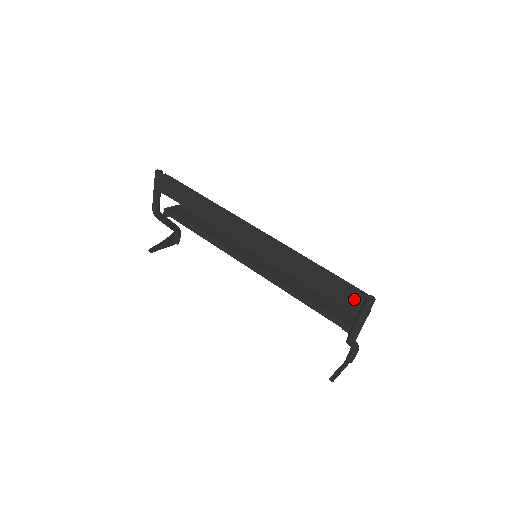
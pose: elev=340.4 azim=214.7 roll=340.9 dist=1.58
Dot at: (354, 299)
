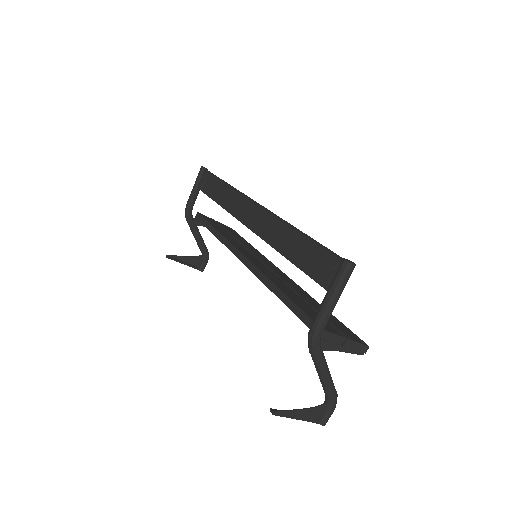
Dot at: (330, 266)
